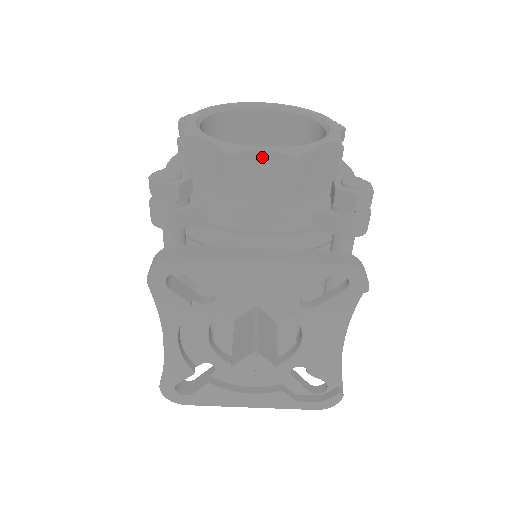
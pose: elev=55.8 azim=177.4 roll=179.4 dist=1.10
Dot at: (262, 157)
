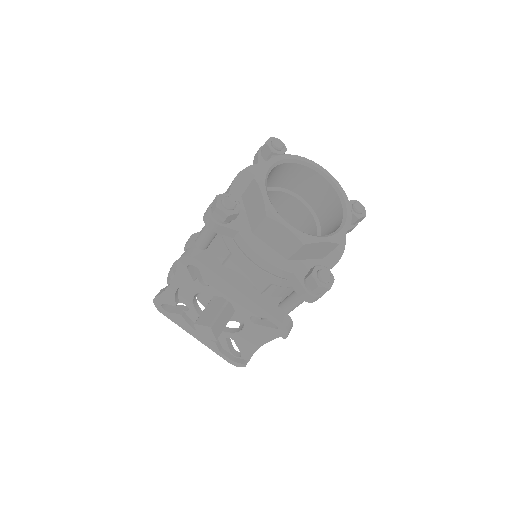
Dot at: (284, 230)
